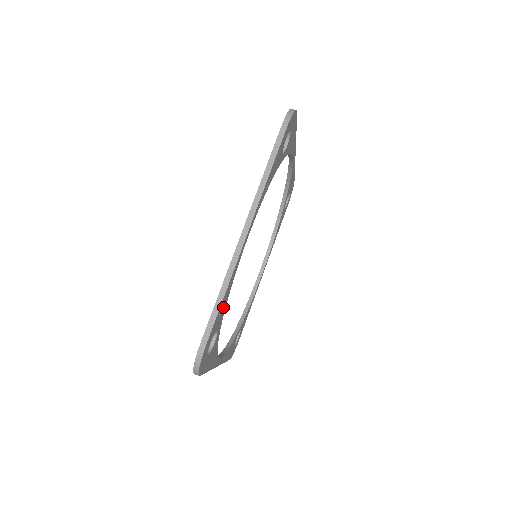
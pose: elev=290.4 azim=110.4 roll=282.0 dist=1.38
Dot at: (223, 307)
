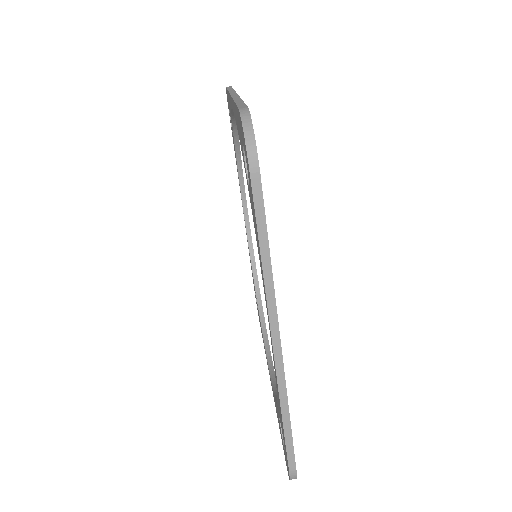
Dot at: occluded
